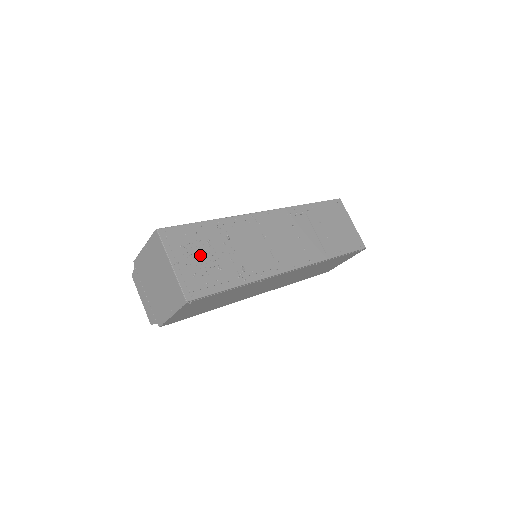
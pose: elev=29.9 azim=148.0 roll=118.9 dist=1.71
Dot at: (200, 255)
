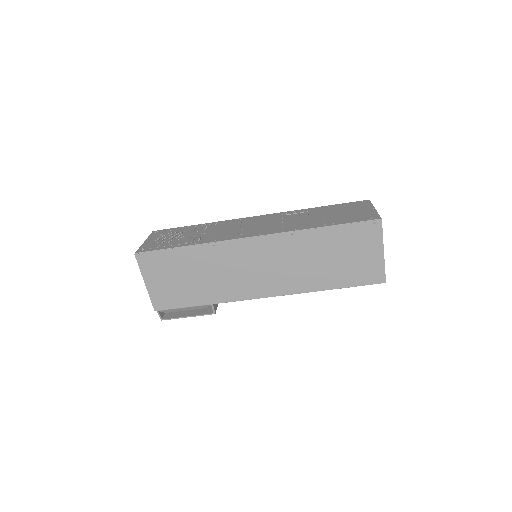
Dot at: (171, 237)
